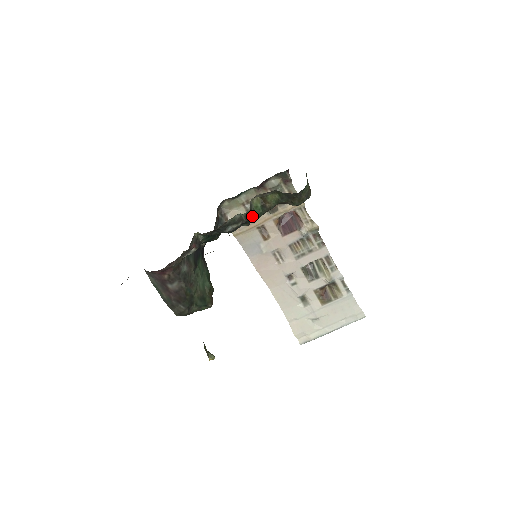
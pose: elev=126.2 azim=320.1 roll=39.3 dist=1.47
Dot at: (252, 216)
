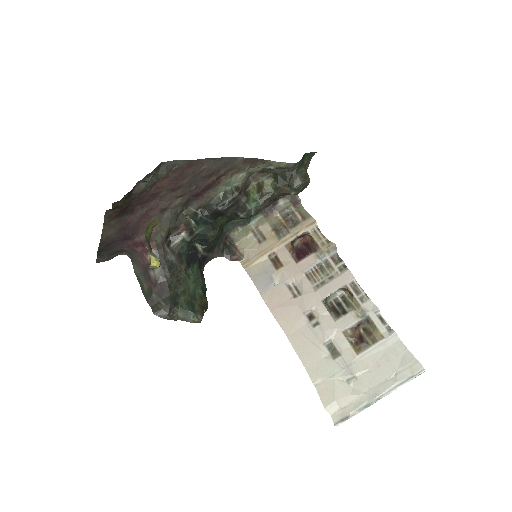
Dot at: (248, 204)
